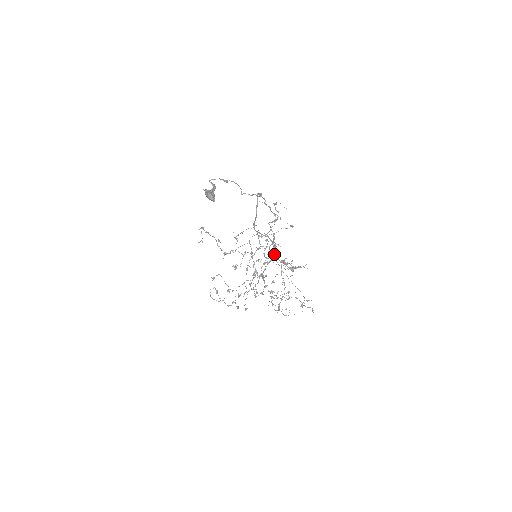
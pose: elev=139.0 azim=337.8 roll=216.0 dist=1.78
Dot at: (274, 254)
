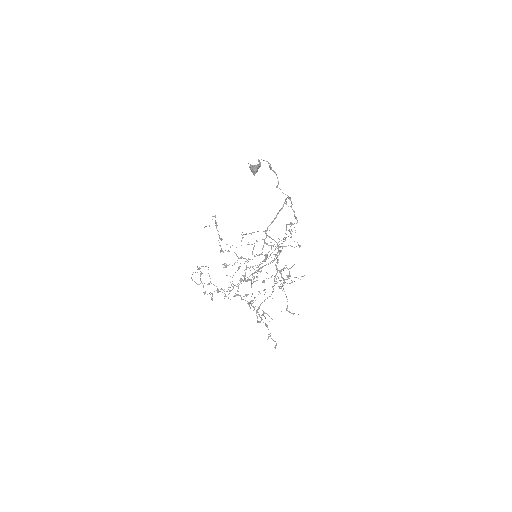
Dot at: (276, 258)
